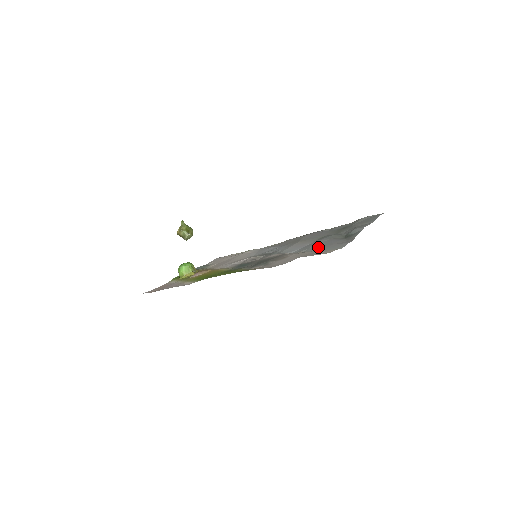
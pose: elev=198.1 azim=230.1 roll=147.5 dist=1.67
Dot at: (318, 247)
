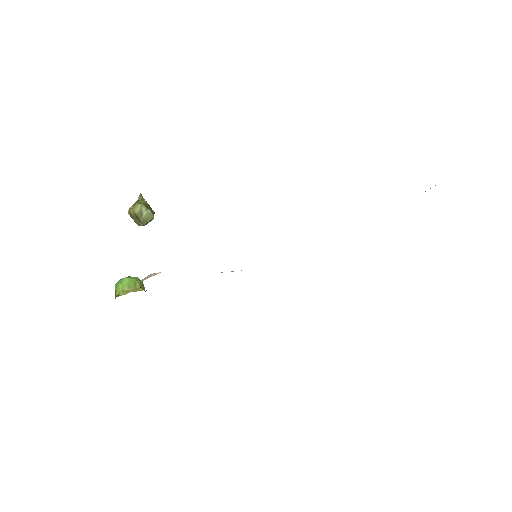
Dot at: occluded
